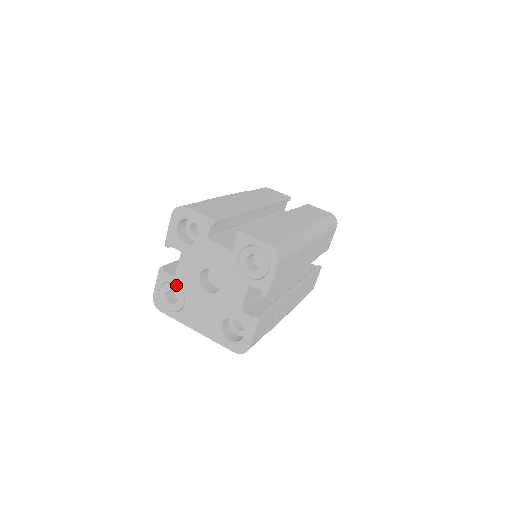
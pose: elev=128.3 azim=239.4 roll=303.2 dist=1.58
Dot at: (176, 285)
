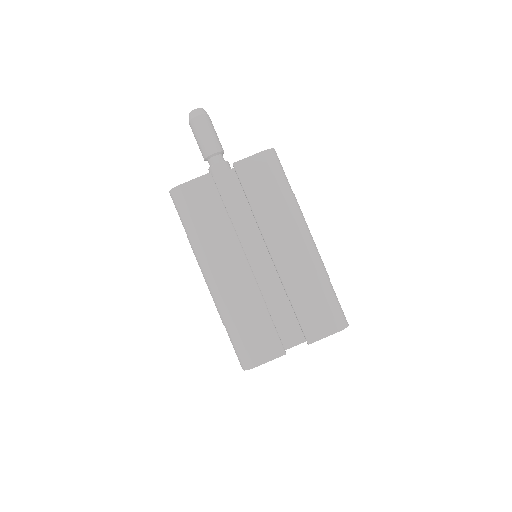
Dot at: occluded
